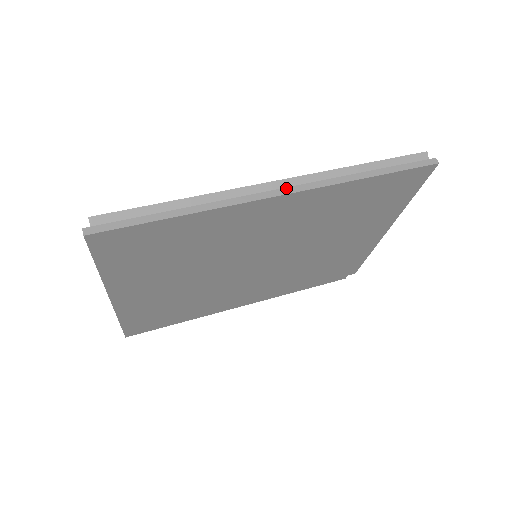
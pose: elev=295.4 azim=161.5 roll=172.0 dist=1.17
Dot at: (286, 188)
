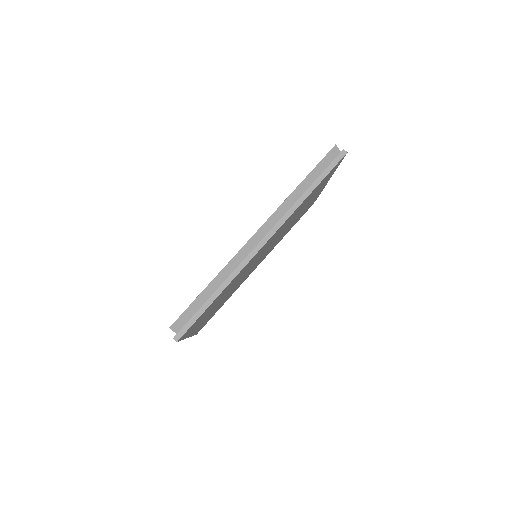
Dot at: (265, 237)
